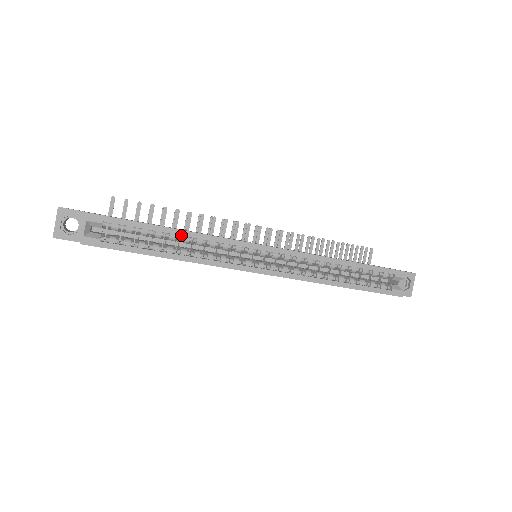
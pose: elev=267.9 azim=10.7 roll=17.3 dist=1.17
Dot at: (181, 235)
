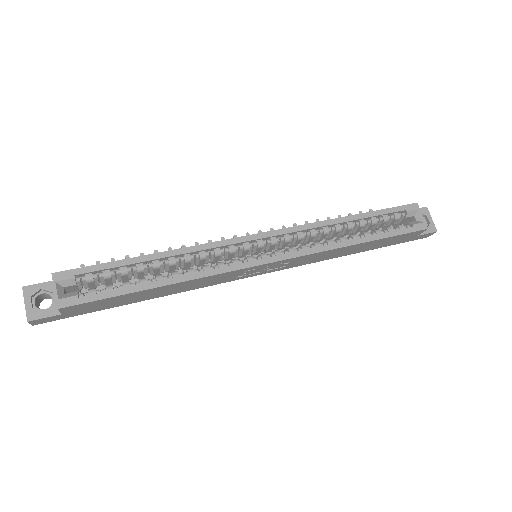
Dot at: (164, 257)
